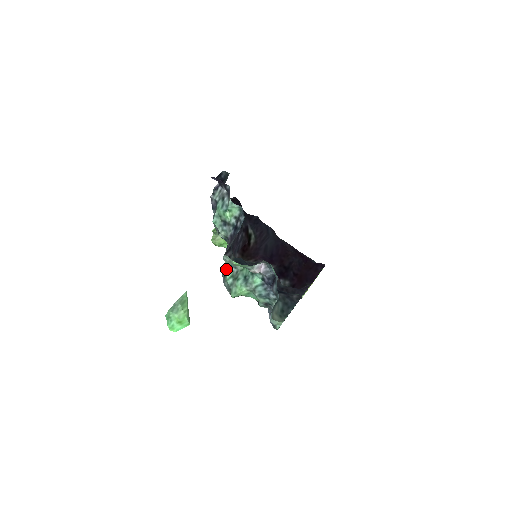
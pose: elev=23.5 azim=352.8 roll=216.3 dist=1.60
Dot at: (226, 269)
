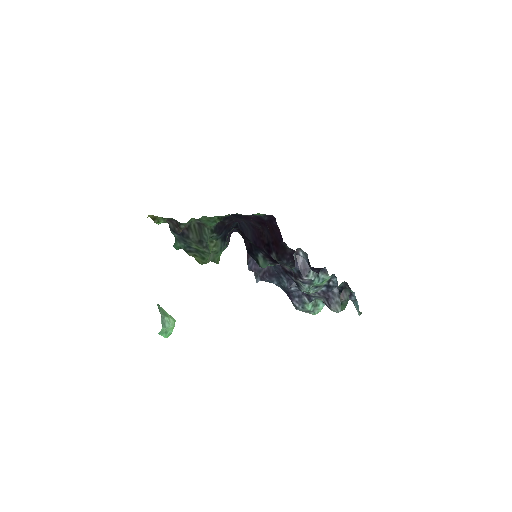
Dot at: (303, 303)
